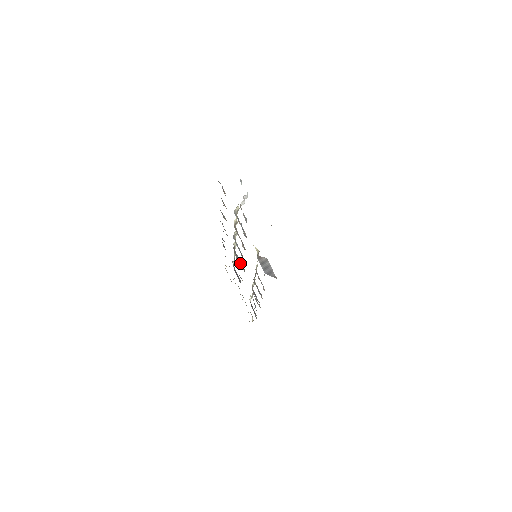
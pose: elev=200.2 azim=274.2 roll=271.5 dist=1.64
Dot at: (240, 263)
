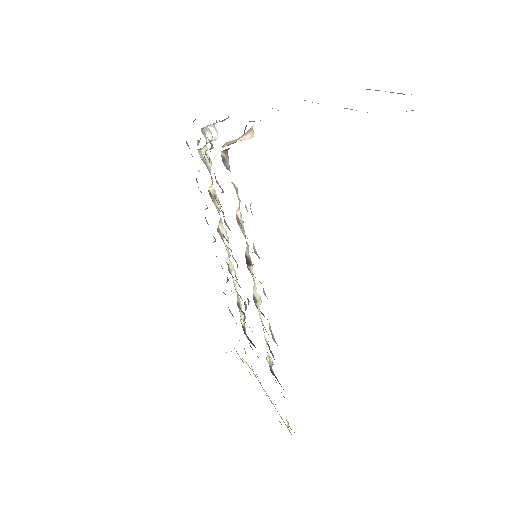
Dot at: (238, 284)
